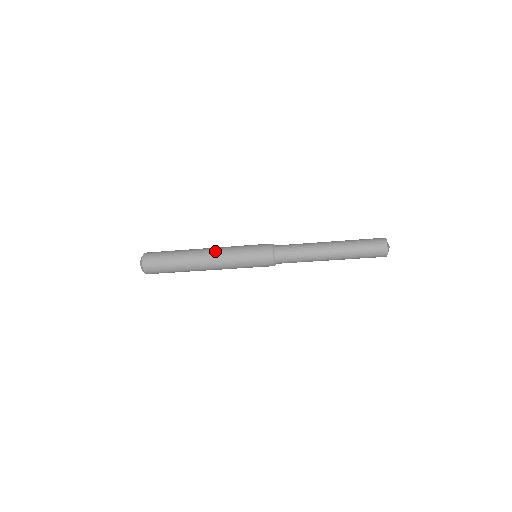
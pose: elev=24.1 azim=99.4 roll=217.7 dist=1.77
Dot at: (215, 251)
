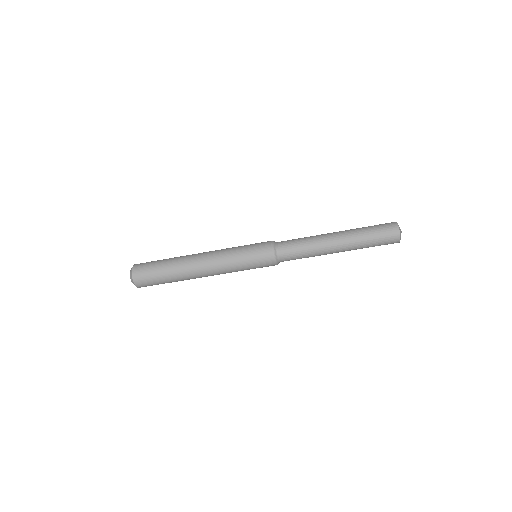
Dot at: occluded
